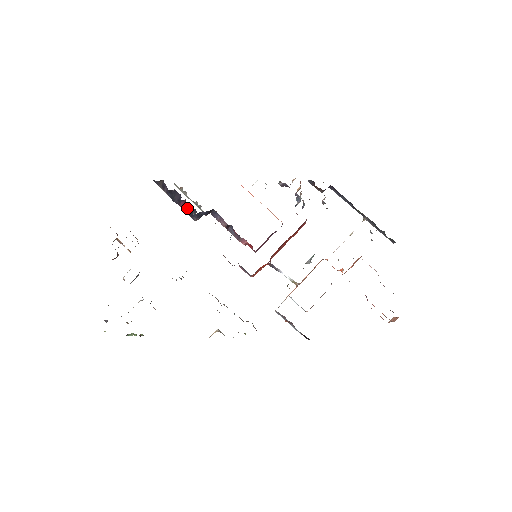
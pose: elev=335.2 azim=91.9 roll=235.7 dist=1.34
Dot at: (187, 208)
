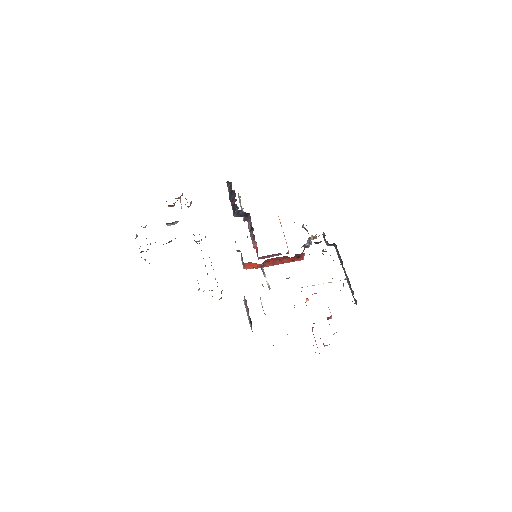
Dot at: (234, 205)
